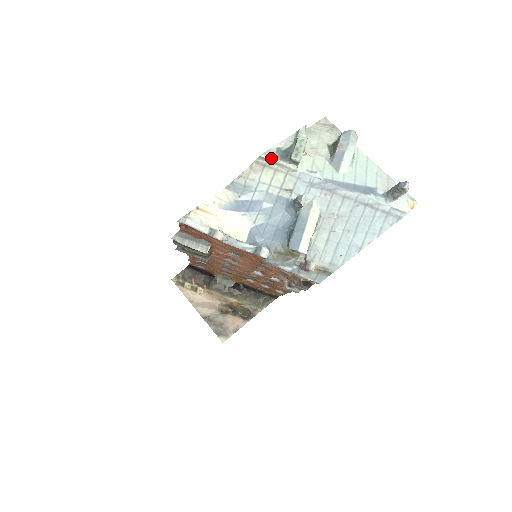
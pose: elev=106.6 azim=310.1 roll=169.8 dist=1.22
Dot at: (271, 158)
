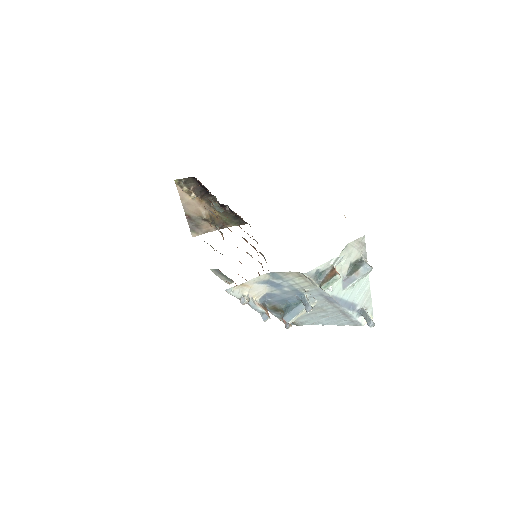
Dot at: (309, 277)
